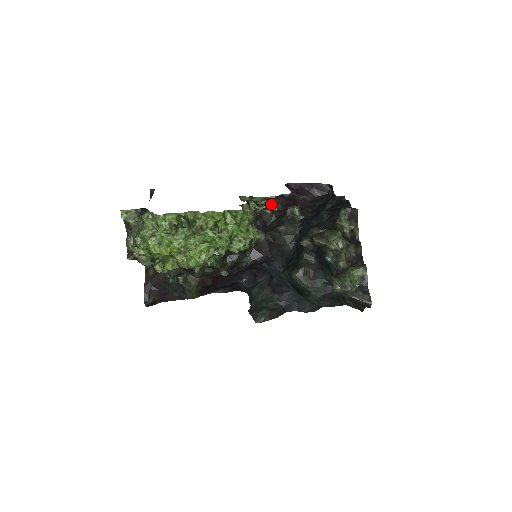
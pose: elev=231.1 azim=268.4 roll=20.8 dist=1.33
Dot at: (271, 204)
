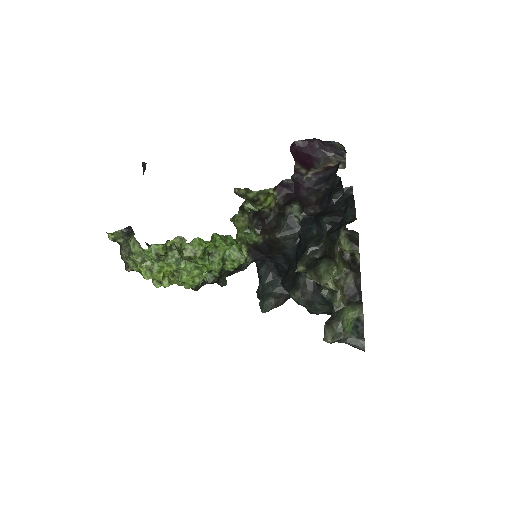
Dot at: (268, 204)
